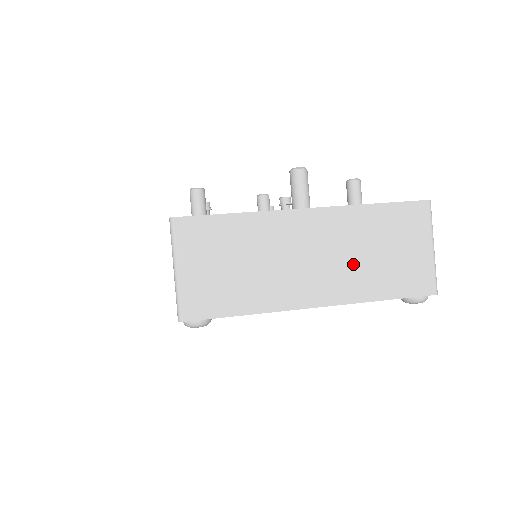
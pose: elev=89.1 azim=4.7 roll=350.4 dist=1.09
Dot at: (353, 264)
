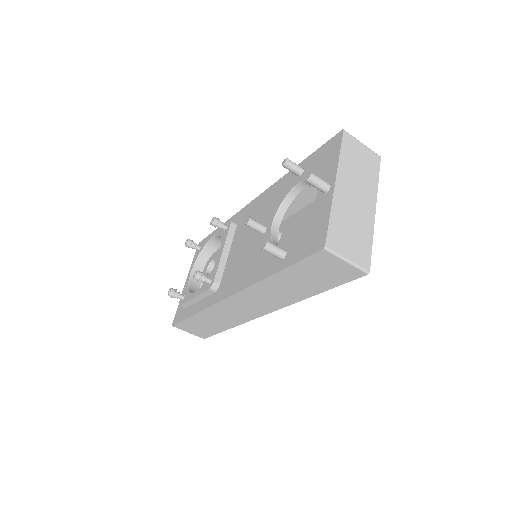
Dot at: (362, 181)
